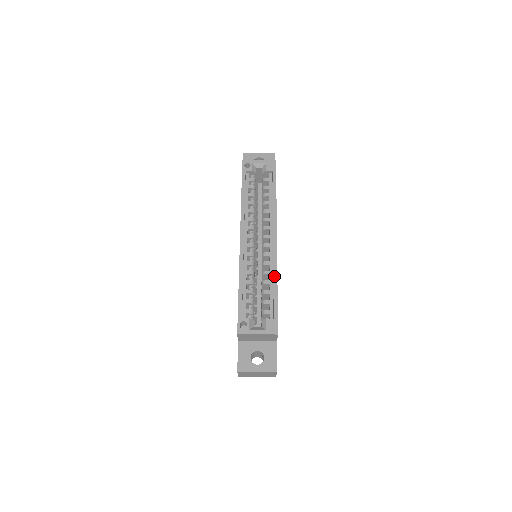
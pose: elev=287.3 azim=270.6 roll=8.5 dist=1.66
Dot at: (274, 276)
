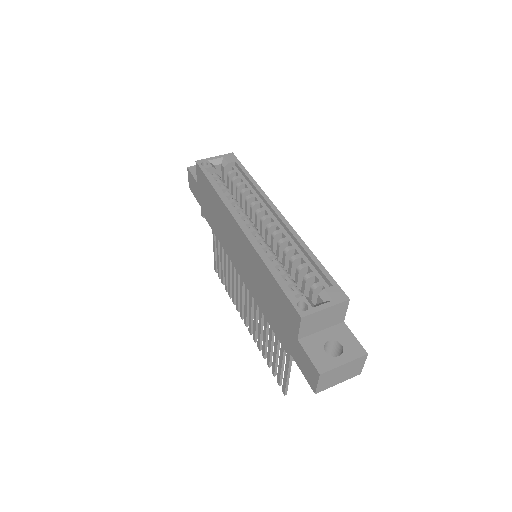
Dot at: (303, 246)
